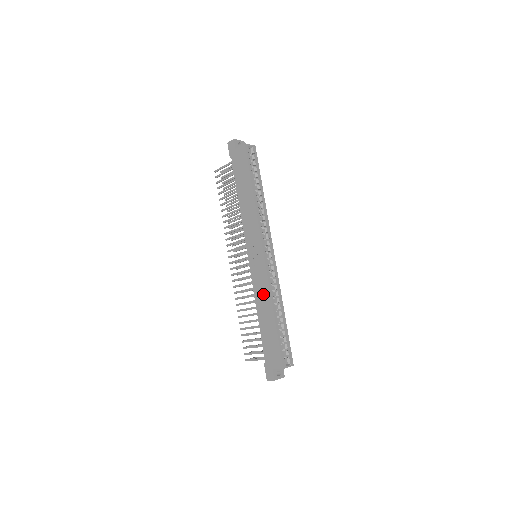
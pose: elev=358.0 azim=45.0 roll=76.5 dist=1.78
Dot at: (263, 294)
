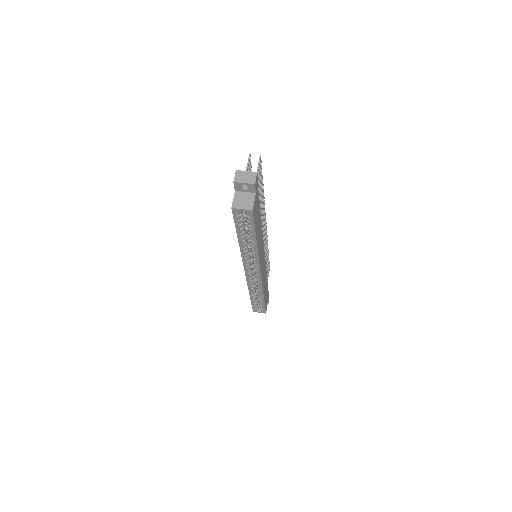
Dot at: occluded
